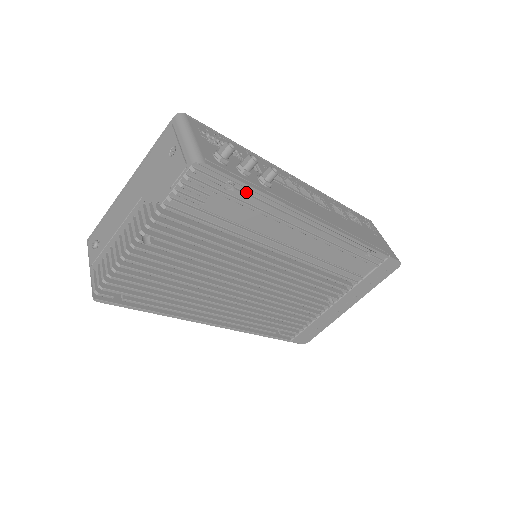
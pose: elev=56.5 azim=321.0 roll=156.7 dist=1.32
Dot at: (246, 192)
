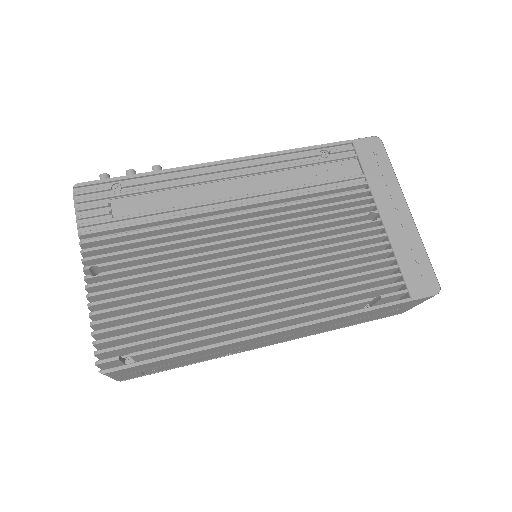
Dot at: (136, 183)
